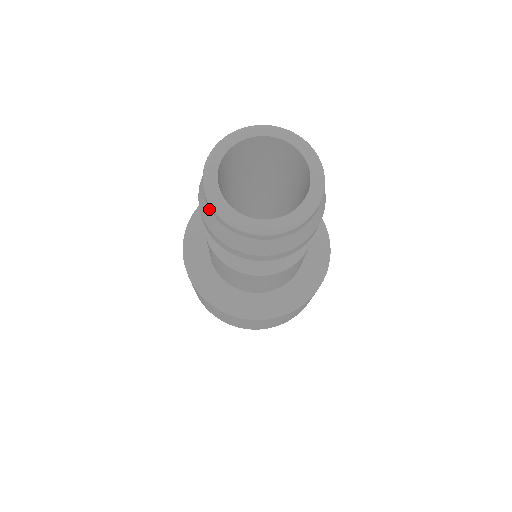
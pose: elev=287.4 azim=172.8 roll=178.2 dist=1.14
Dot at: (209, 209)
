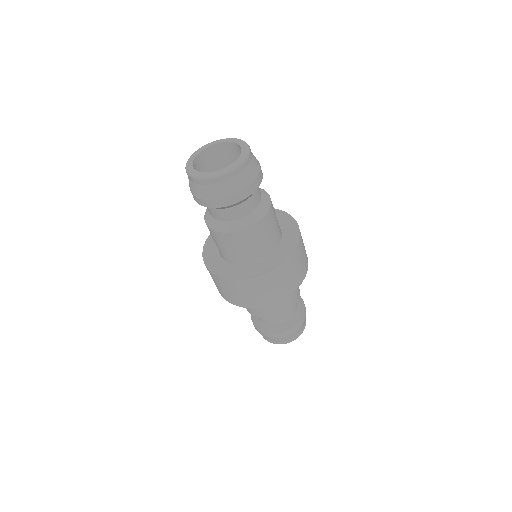
Dot at: (203, 186)
